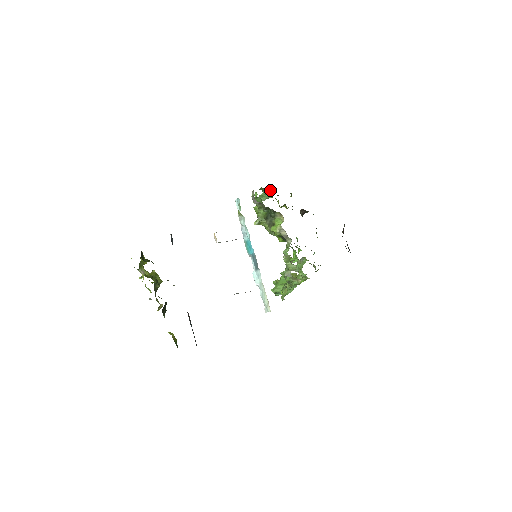
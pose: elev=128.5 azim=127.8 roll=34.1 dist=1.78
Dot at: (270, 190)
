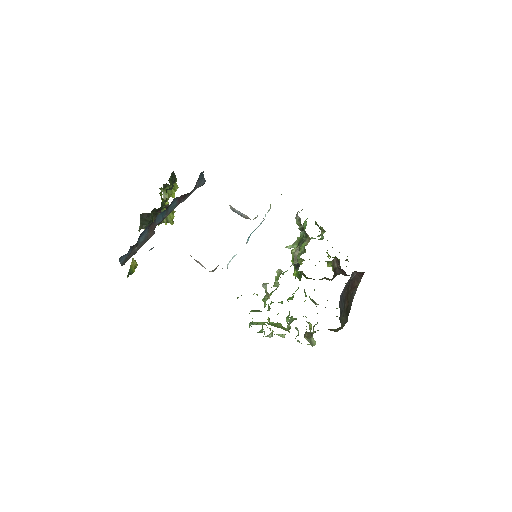
Dot at: (325, 231)
